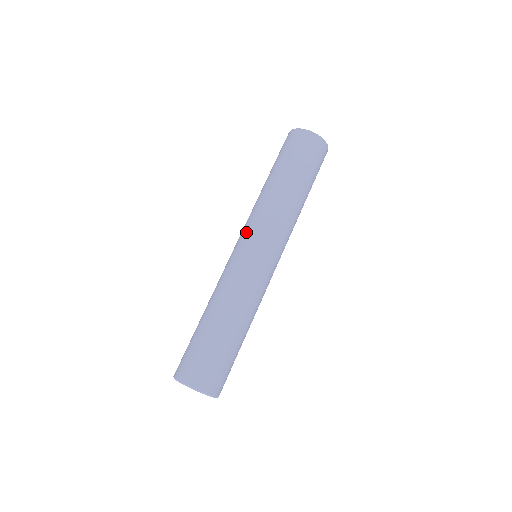
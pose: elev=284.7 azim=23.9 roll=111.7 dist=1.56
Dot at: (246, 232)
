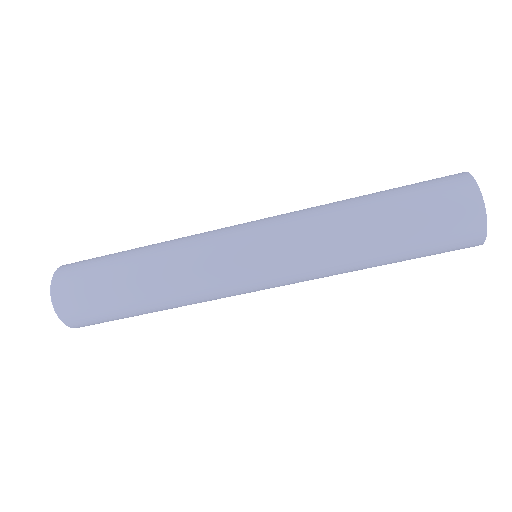
Dot at: (268, 223)
